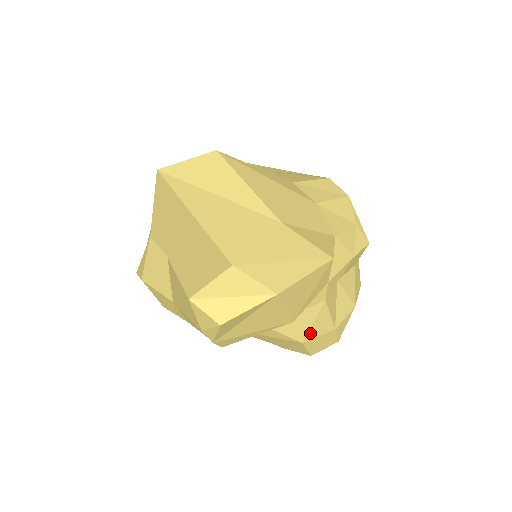
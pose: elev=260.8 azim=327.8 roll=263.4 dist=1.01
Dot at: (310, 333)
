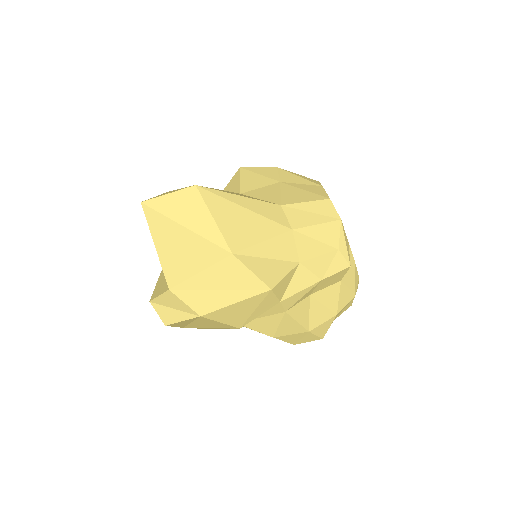
Dot at: (279, 332)
